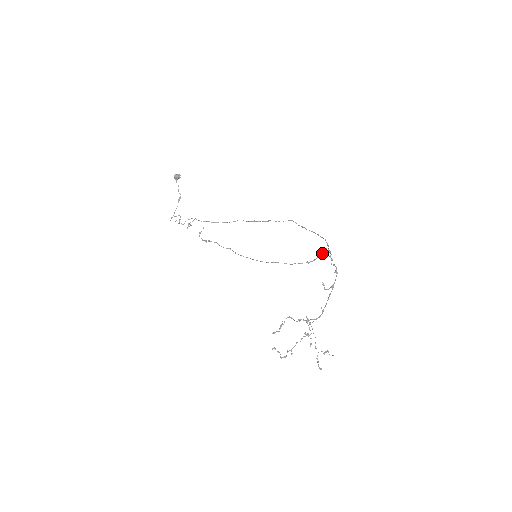
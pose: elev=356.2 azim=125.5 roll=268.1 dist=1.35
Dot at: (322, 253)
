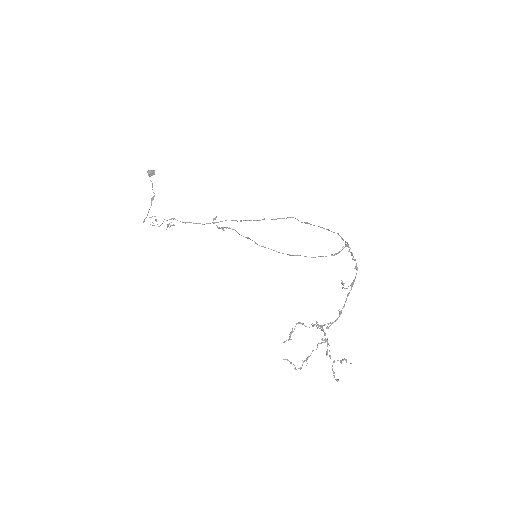
Dot at: (345, 245)
